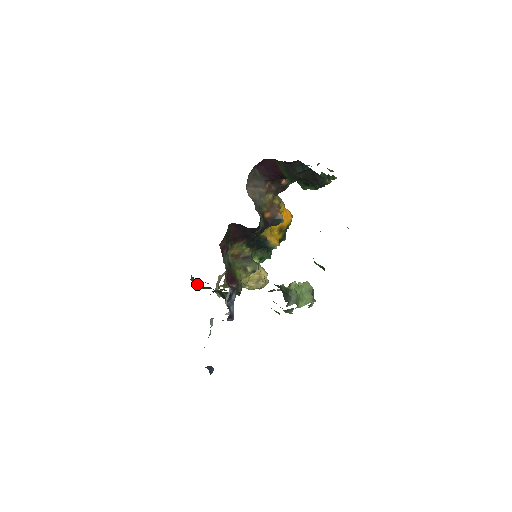
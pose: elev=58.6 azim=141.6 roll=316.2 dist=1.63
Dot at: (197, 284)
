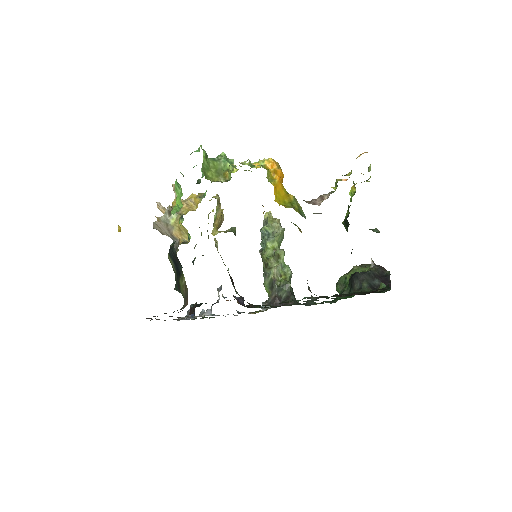
Dot at: occluded
